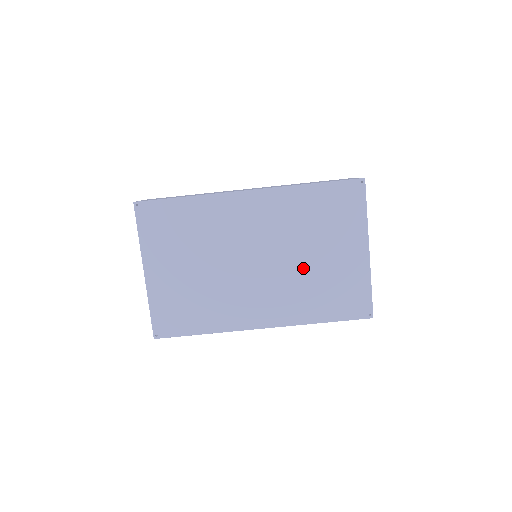
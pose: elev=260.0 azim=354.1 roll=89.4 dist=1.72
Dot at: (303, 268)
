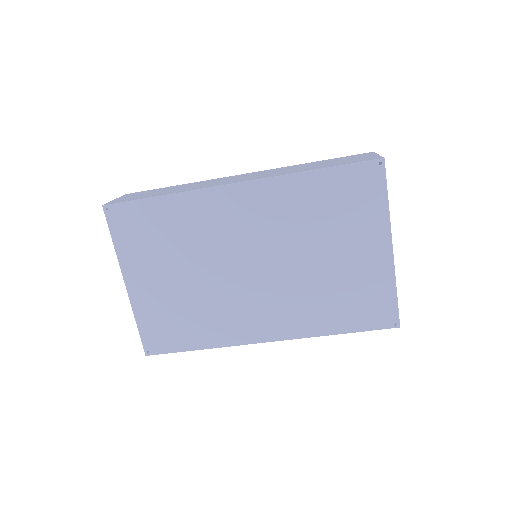
Dot at: (310, 273)
